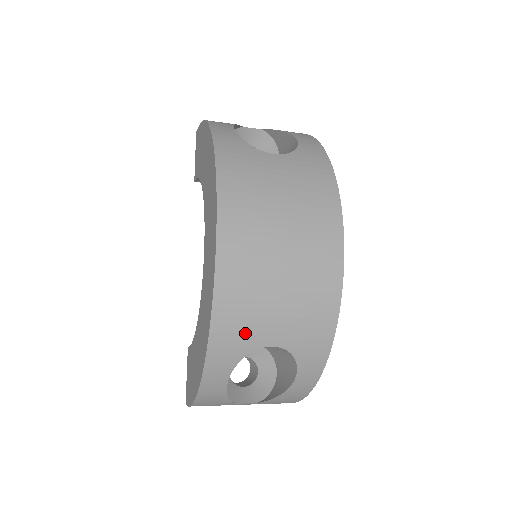
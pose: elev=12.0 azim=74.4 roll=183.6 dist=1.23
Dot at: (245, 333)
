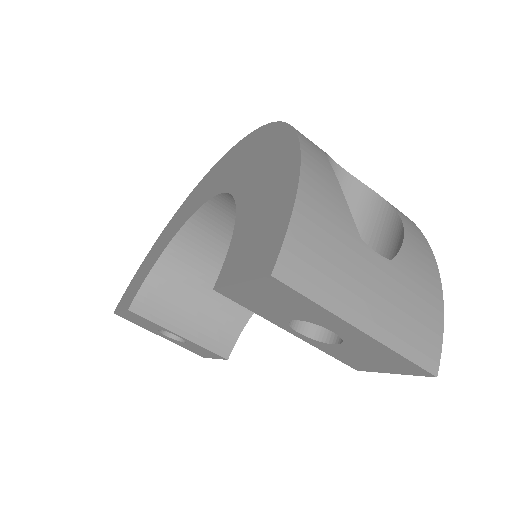
Dot at: occluded
